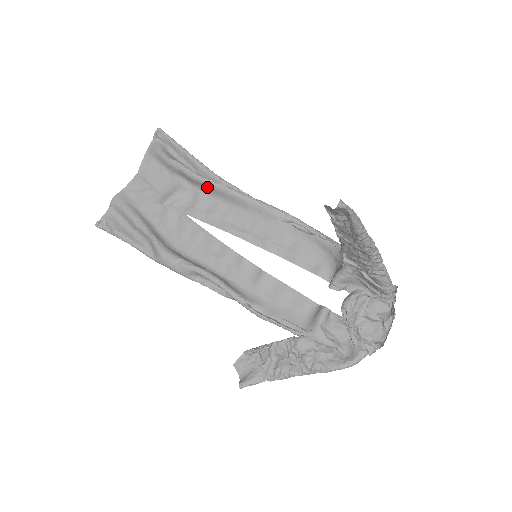
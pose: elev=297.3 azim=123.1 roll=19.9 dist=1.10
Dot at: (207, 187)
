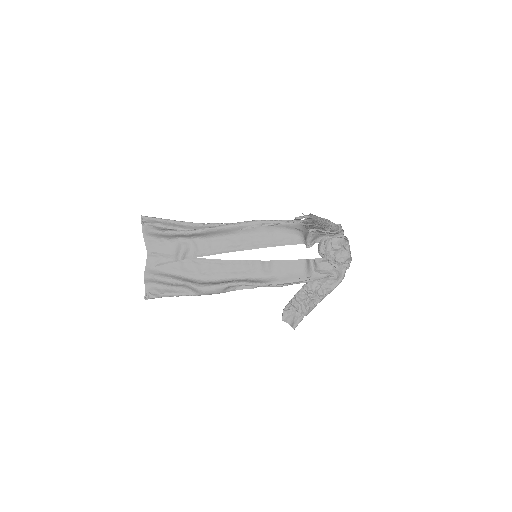
Dot at: (200, 235)
